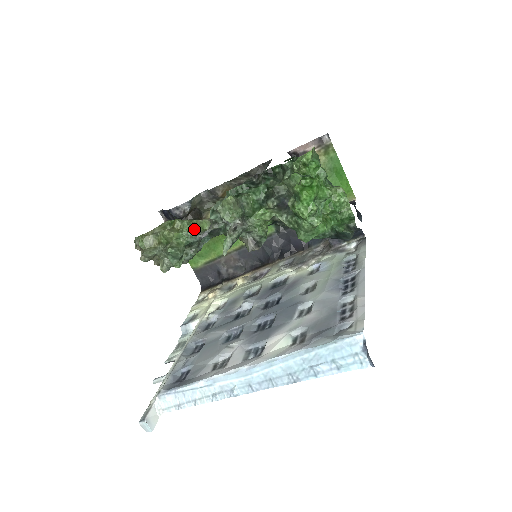
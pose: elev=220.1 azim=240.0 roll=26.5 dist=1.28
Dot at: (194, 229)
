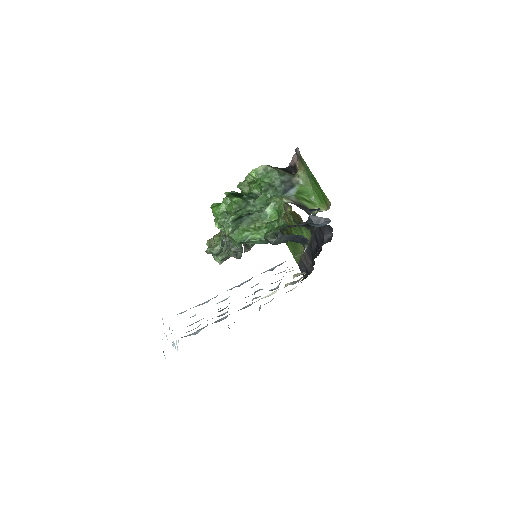
Dot at: occluded
